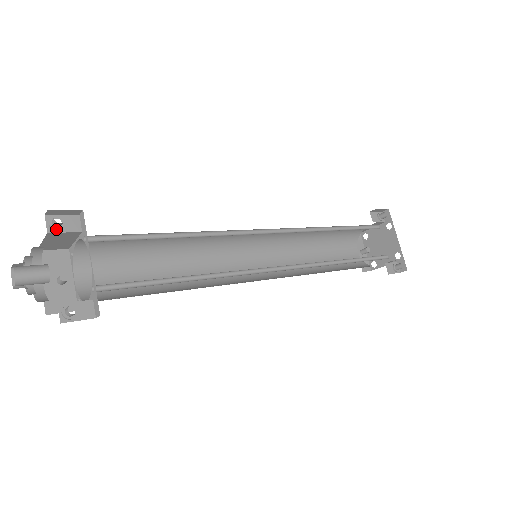
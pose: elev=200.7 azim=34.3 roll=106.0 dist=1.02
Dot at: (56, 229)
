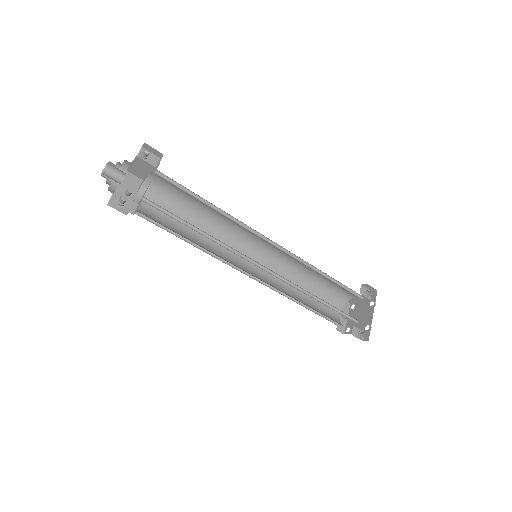
Dot at: (143, 157)
